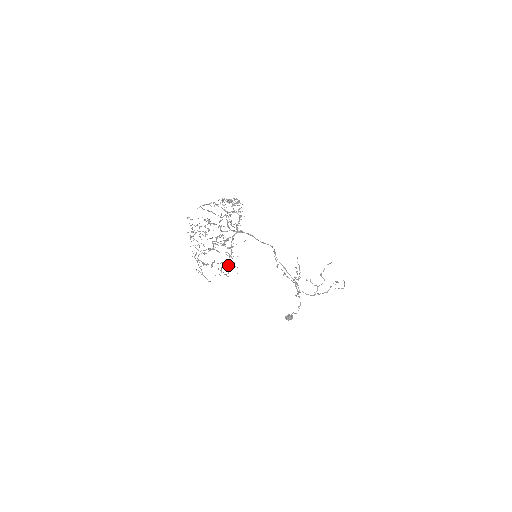
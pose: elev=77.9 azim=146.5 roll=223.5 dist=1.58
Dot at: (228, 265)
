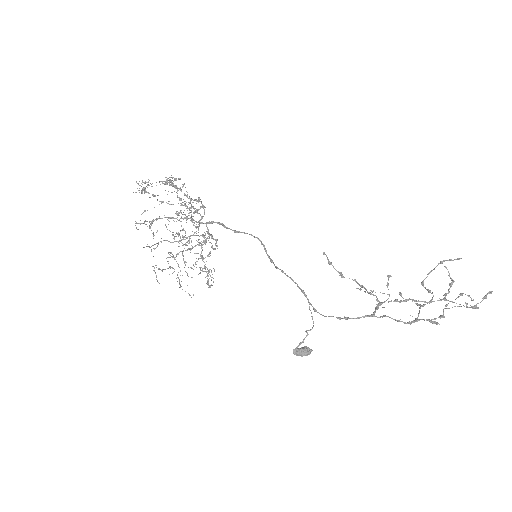
Dot at: occluded
